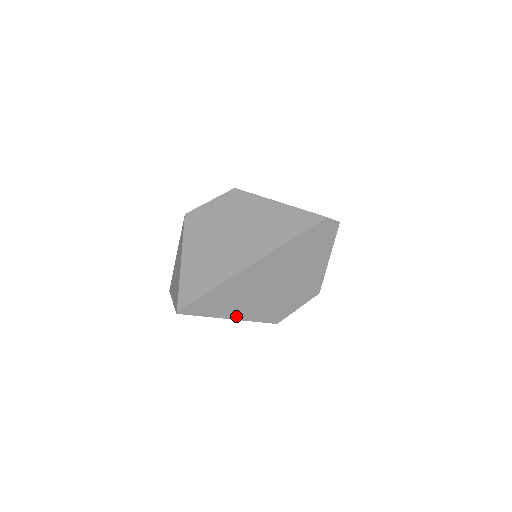
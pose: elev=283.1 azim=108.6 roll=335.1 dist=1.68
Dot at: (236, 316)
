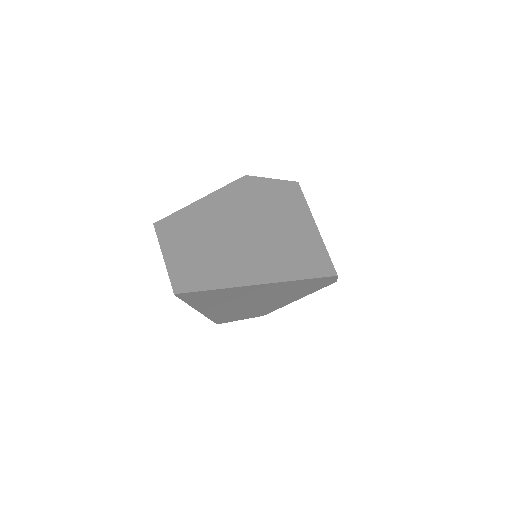
Dot at: (205, 311)
